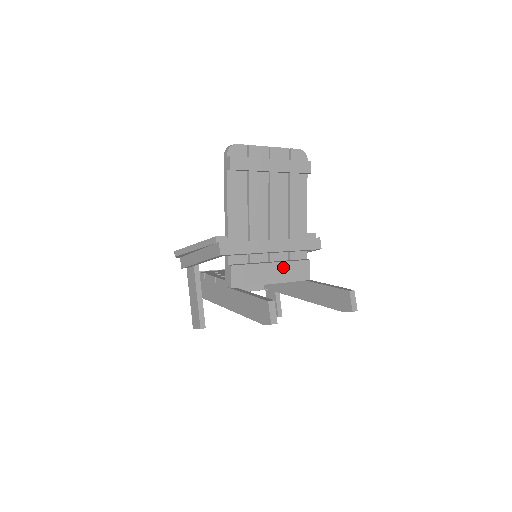
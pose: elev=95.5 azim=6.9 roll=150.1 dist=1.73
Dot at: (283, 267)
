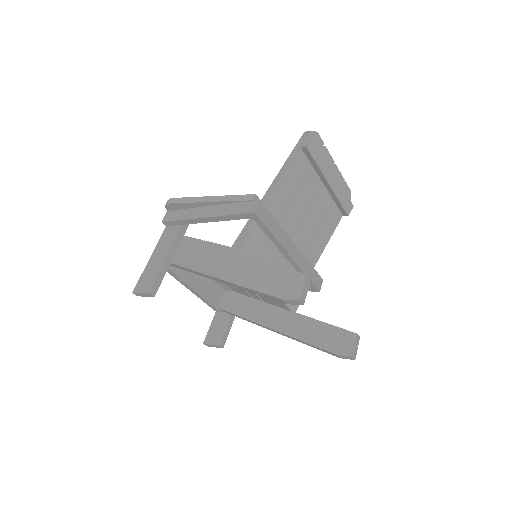
Dot at: occluded
